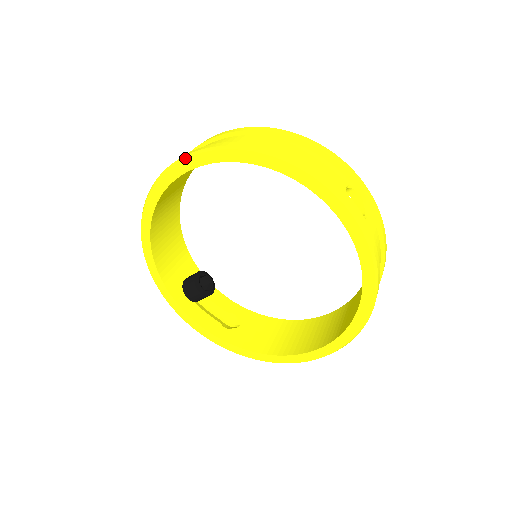
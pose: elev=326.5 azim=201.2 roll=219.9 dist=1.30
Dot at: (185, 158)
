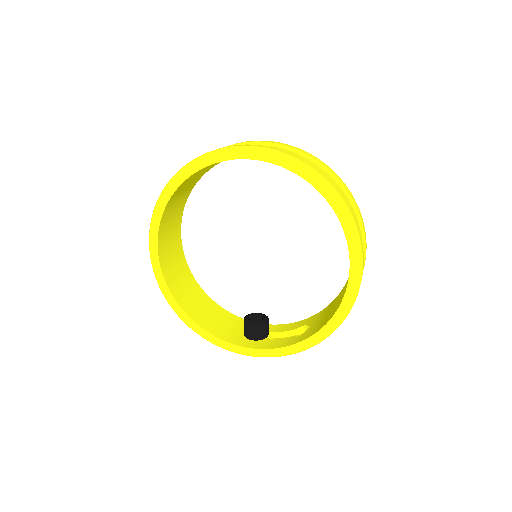
Dot at: (149, 232)
